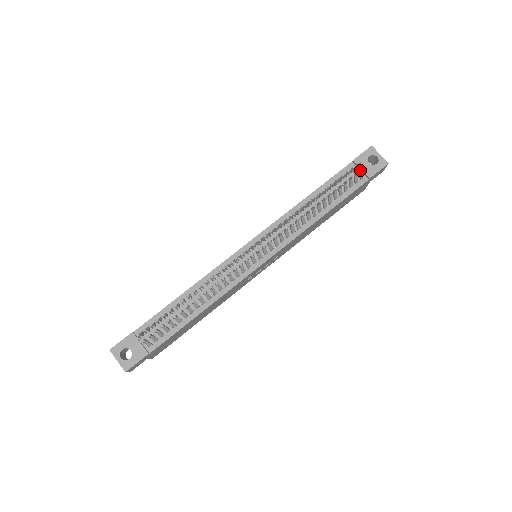
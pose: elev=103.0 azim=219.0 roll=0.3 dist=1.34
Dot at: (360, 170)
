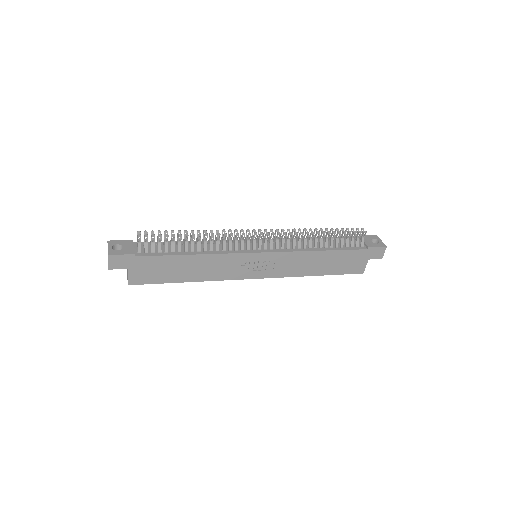
Dot at: (362, 235)
